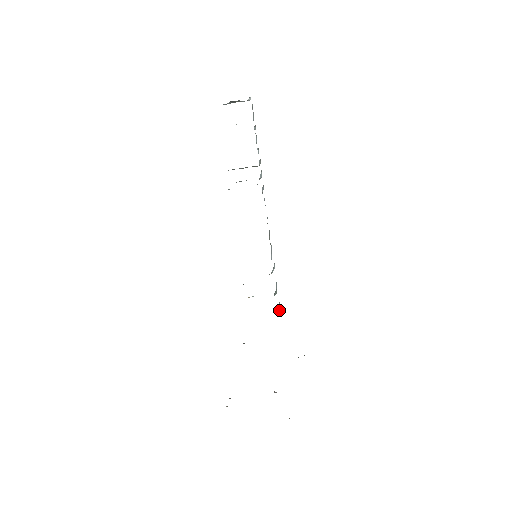
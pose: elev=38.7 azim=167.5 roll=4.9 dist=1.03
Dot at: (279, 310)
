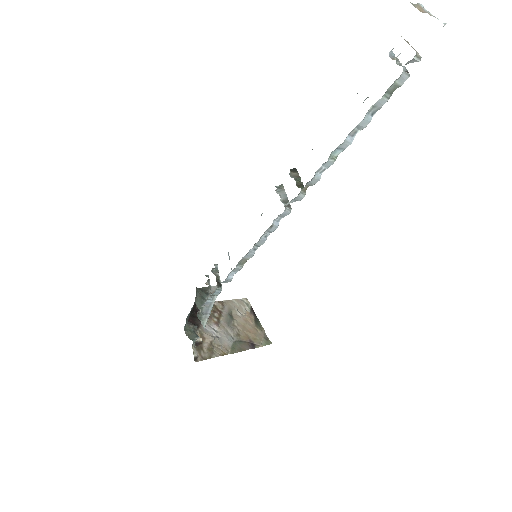
Dot at: (207, 305)
